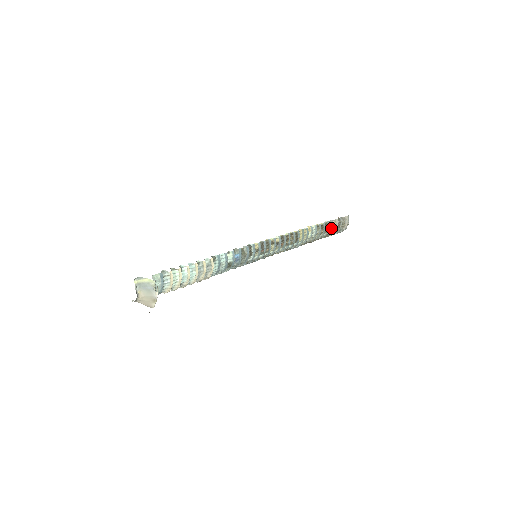
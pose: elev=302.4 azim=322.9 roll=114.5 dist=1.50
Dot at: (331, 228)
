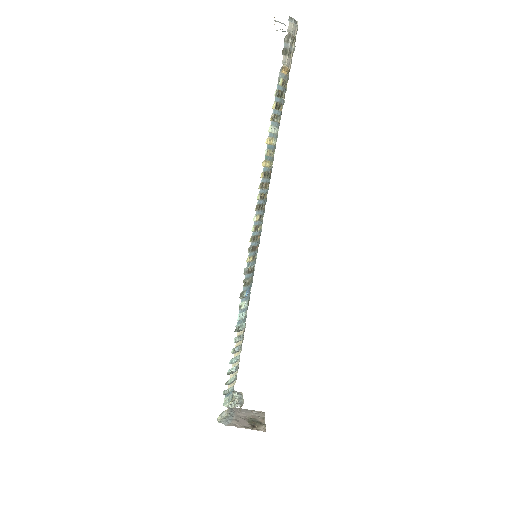
Dot at: (285, 79)
